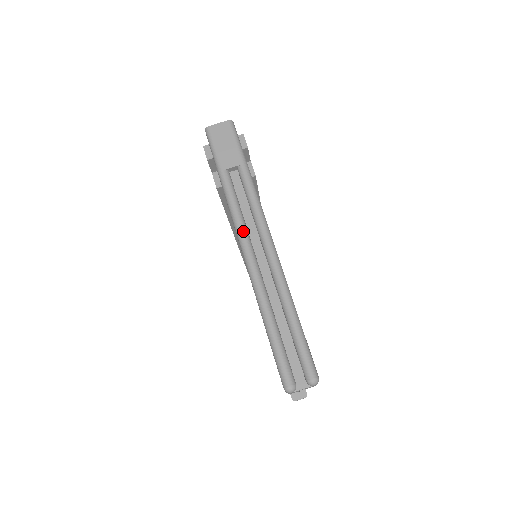
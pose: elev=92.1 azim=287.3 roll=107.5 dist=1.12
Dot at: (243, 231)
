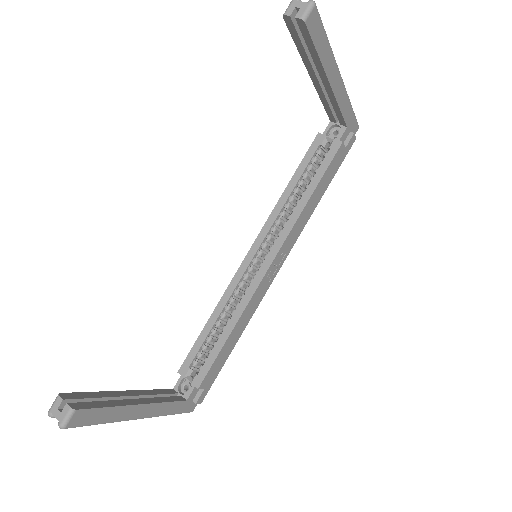
Dot at: occluded
